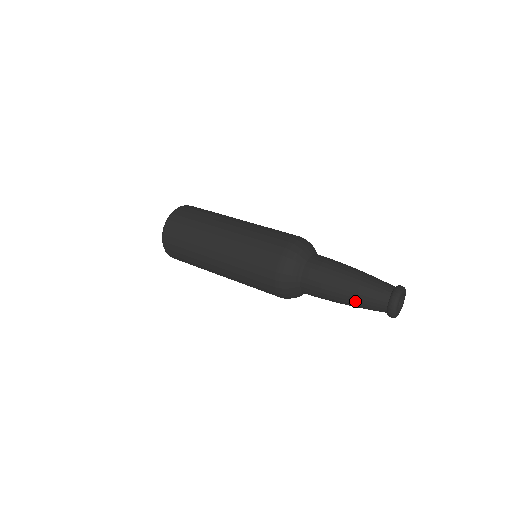
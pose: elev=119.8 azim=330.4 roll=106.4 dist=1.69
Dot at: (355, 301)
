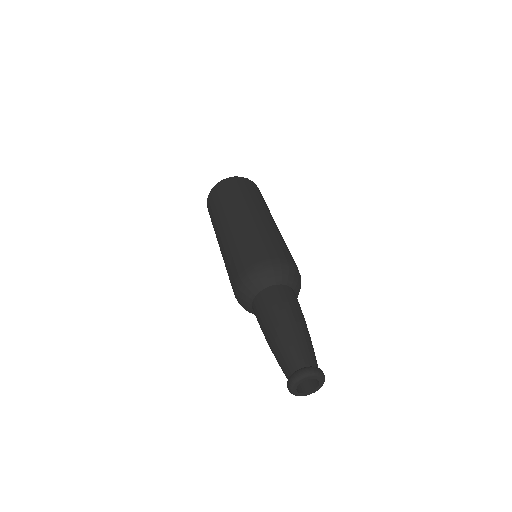
Dot at: (274, 351)
